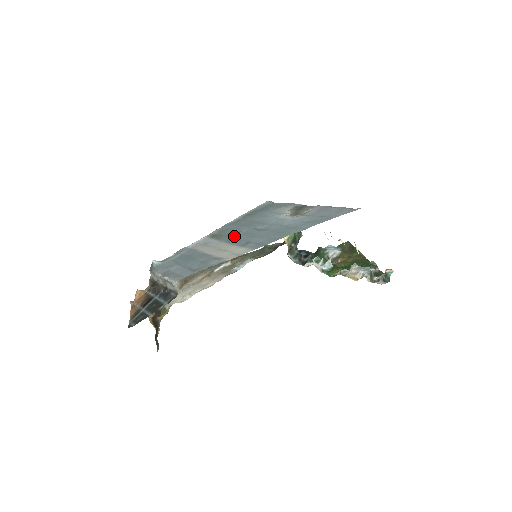
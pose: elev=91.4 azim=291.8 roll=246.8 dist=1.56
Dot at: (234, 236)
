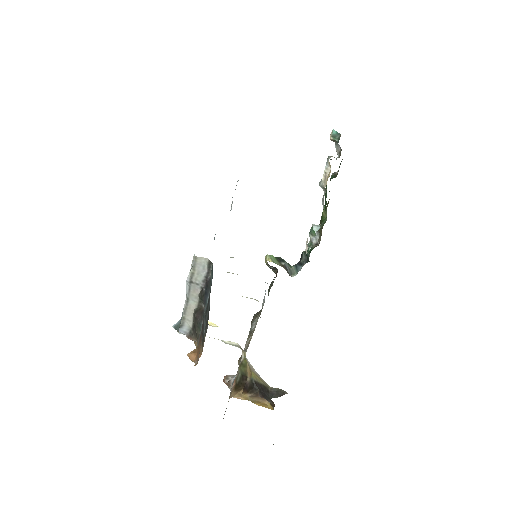
Dot at: occluded
